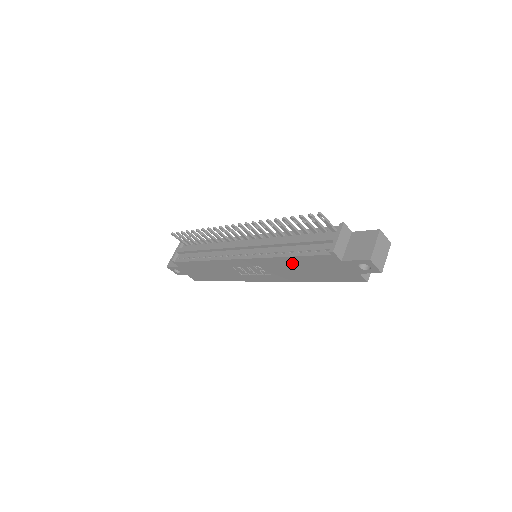
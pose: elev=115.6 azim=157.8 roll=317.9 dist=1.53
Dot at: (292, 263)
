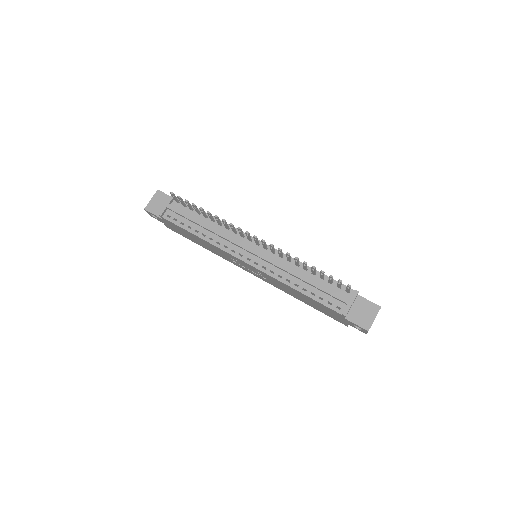
Dot at: (298, 293)
